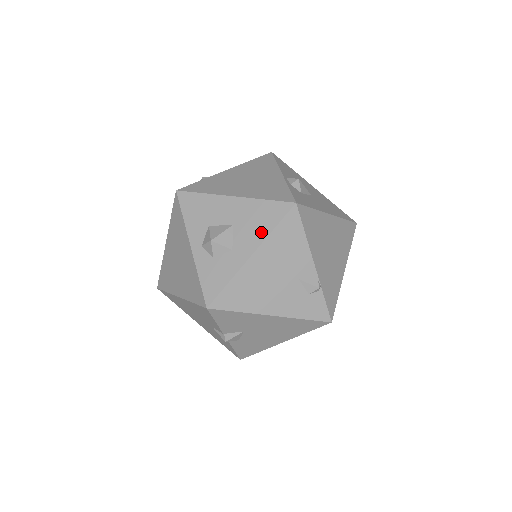
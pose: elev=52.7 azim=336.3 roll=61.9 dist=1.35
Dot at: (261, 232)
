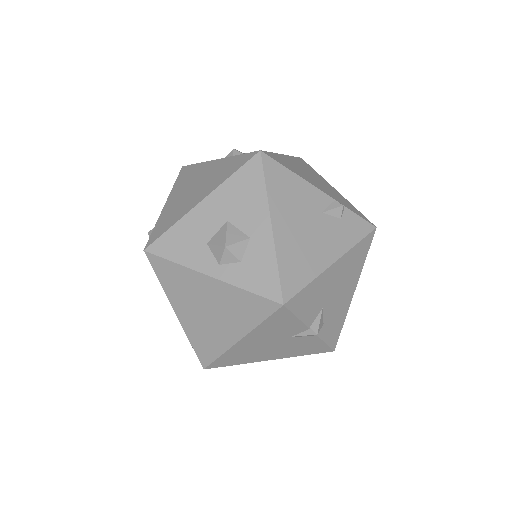
Dot at: (258, 199)
